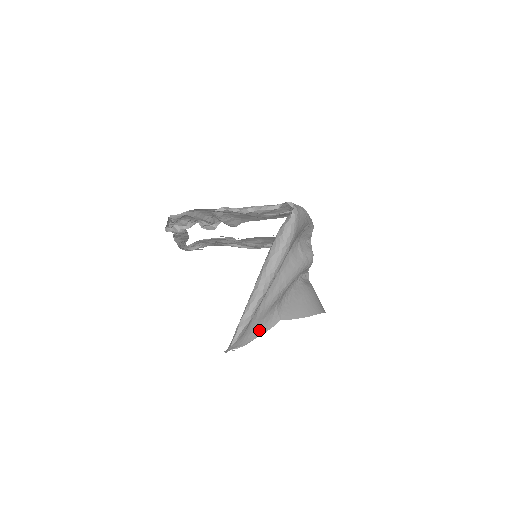
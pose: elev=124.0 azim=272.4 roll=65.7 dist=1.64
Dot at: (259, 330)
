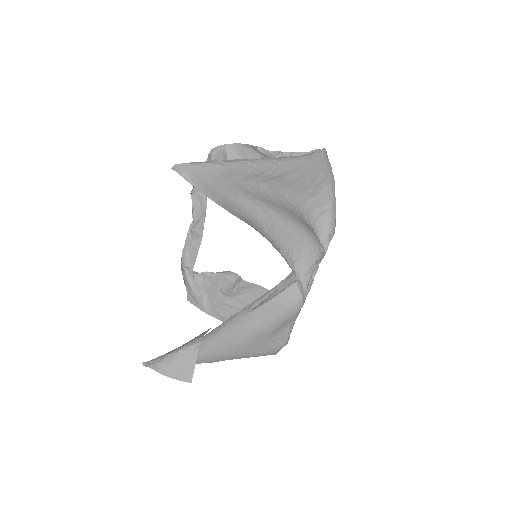
Dot at: (222, 202)
